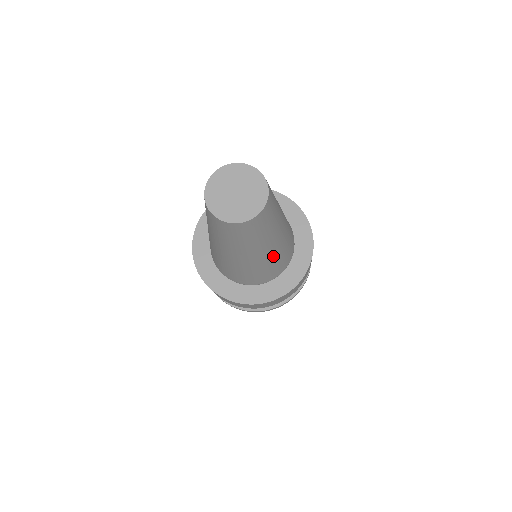
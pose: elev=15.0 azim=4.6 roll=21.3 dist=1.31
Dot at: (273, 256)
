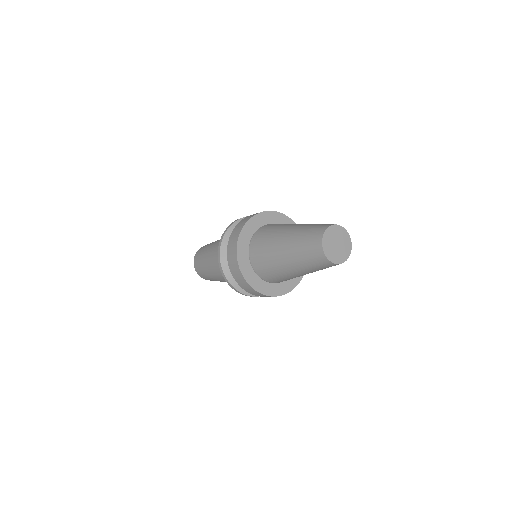
Dot at: occluded
